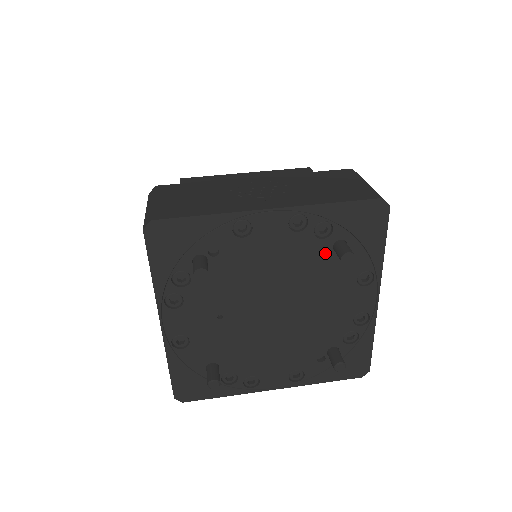
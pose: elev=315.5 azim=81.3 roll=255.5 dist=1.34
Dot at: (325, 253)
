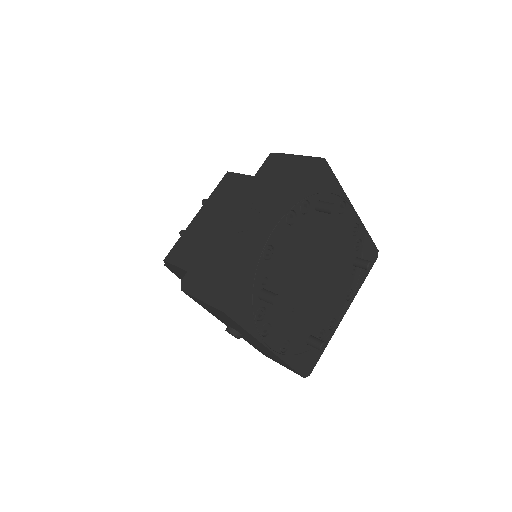
Dot at: (315, 218)
